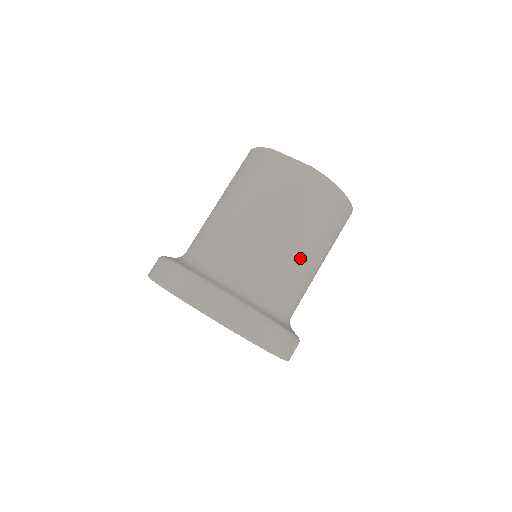
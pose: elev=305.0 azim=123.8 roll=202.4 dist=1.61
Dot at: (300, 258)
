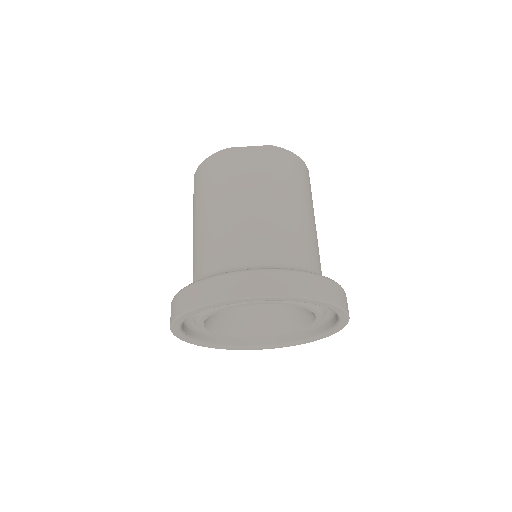
Dot at: (307, 223)
